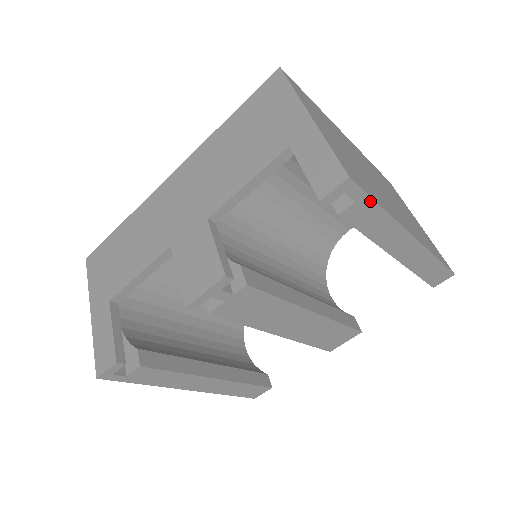
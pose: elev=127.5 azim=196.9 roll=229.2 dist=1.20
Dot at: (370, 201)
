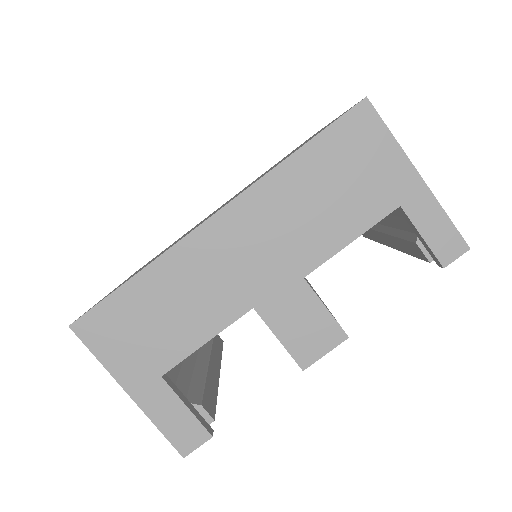
Dot at: occluded
